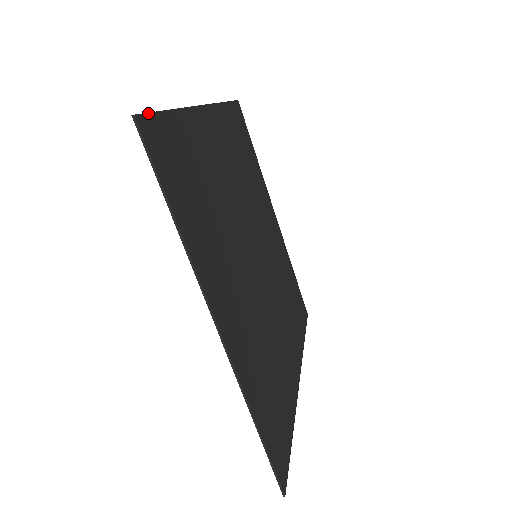
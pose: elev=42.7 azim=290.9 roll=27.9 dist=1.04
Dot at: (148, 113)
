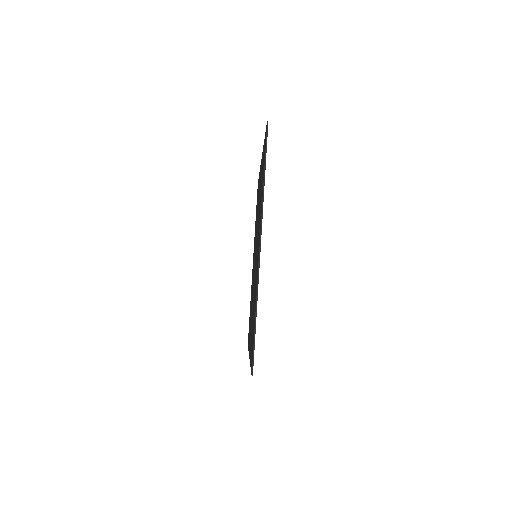
Dot at: occluded
